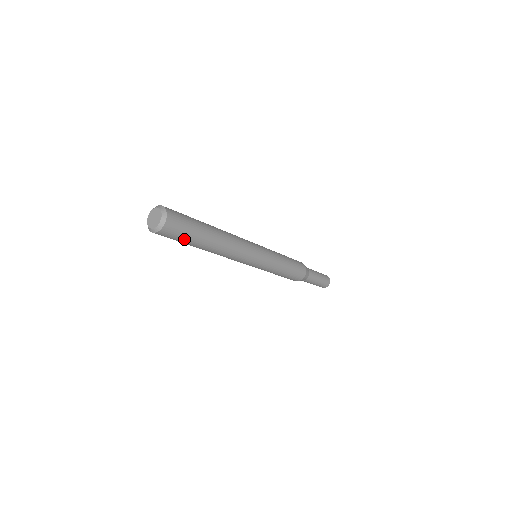
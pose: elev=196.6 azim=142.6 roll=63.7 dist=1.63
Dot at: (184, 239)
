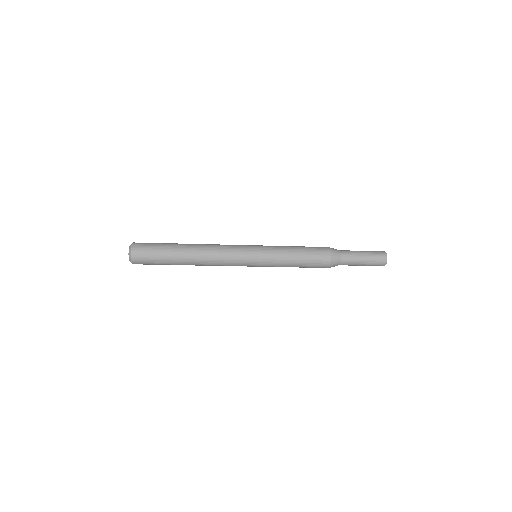
Dot at: (158, 262)
